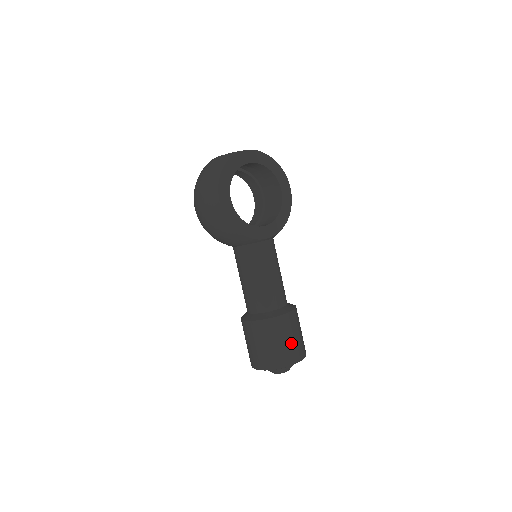
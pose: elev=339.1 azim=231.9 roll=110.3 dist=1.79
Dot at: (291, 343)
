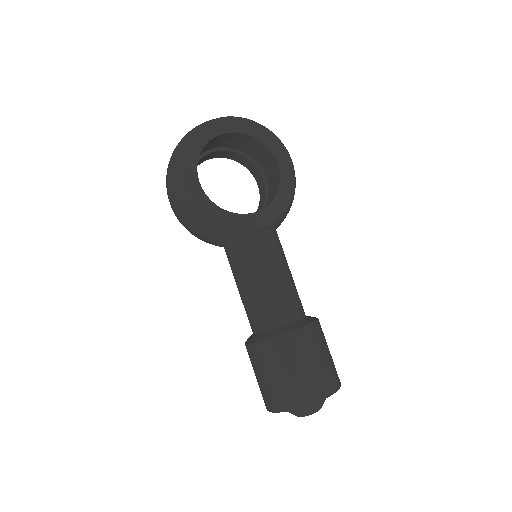
Dot at: (308, 372)
